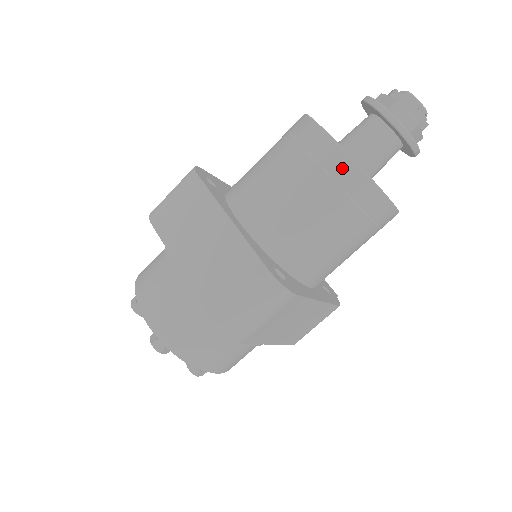
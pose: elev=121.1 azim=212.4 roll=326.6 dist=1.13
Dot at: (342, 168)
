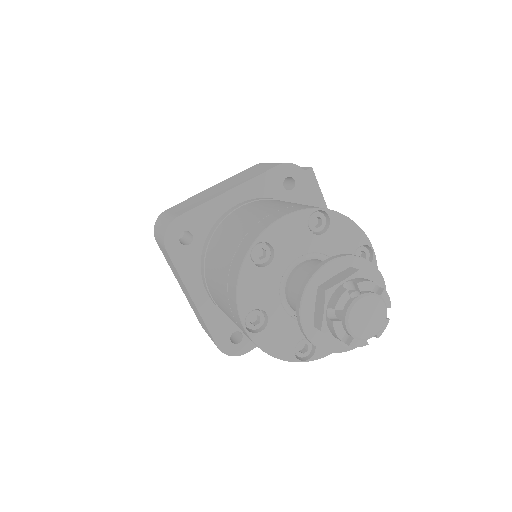
Dot at: occluded
